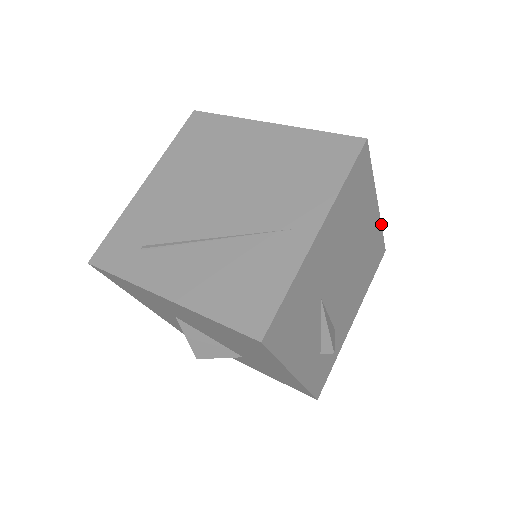
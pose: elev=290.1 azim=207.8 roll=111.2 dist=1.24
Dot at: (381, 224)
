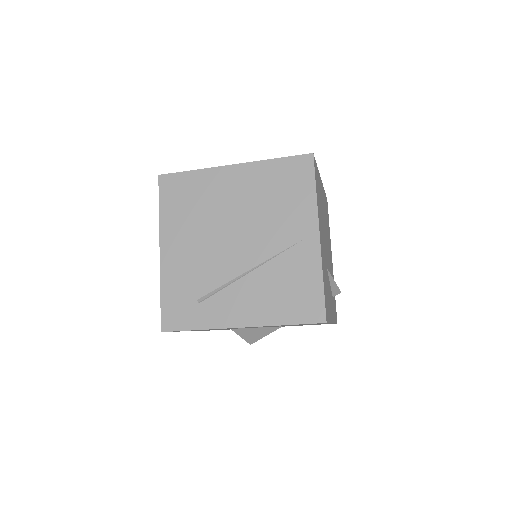
Dot at: occluded
